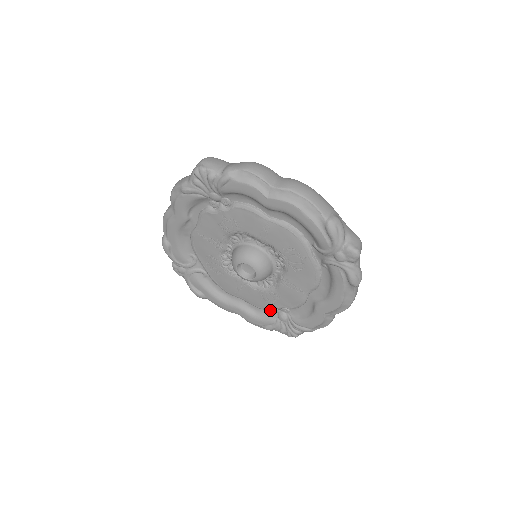
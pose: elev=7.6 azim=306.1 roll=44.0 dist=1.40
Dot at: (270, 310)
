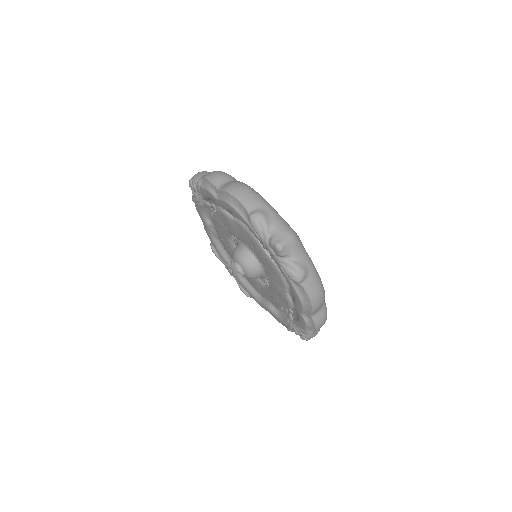
Dot at: (284, 310)
